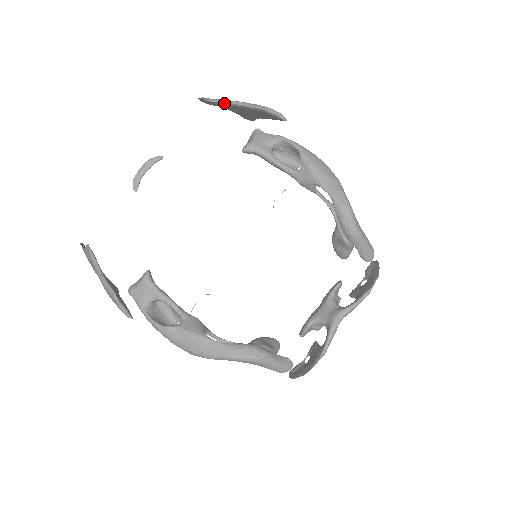
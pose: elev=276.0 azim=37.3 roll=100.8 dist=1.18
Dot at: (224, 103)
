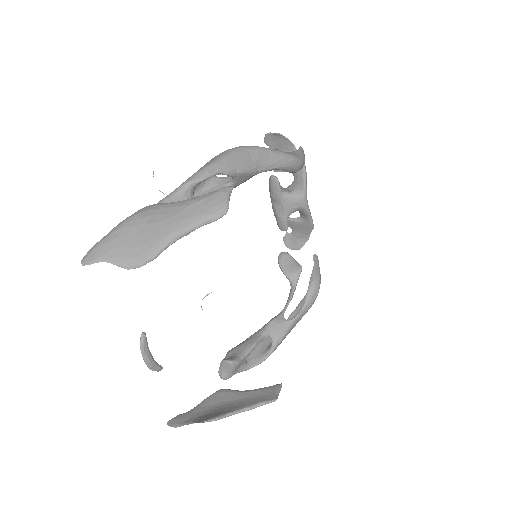
Dot at: occluded
